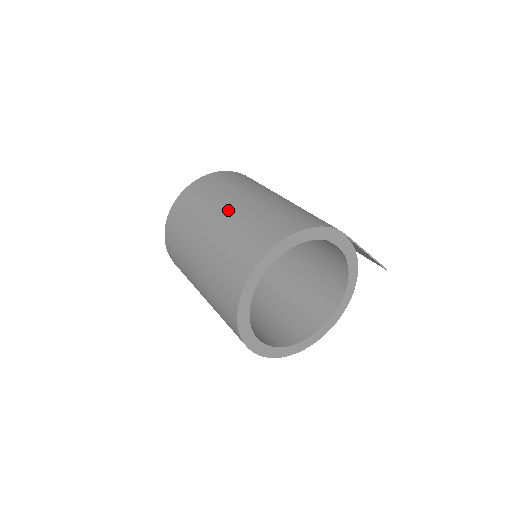
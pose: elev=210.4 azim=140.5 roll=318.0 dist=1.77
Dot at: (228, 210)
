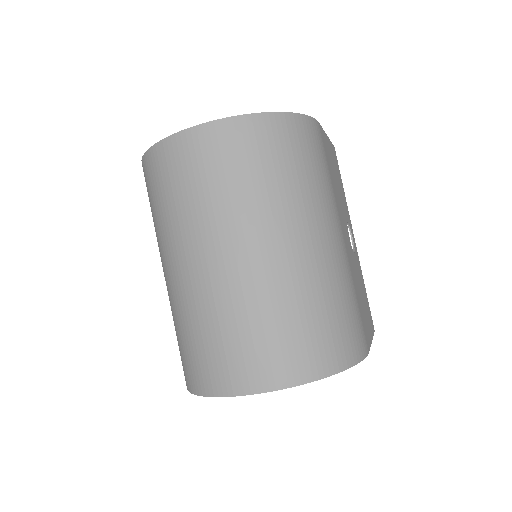
Dot at: (261, 253)
